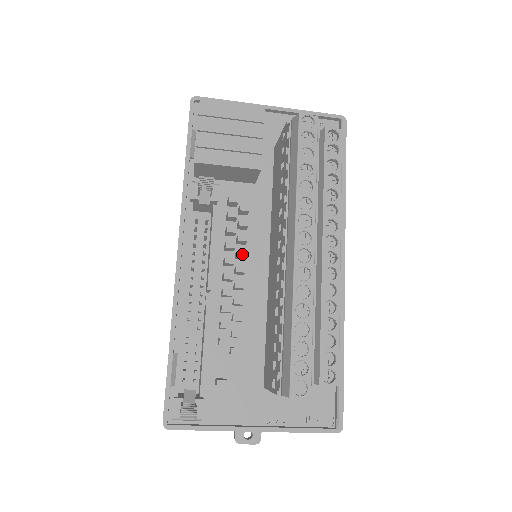
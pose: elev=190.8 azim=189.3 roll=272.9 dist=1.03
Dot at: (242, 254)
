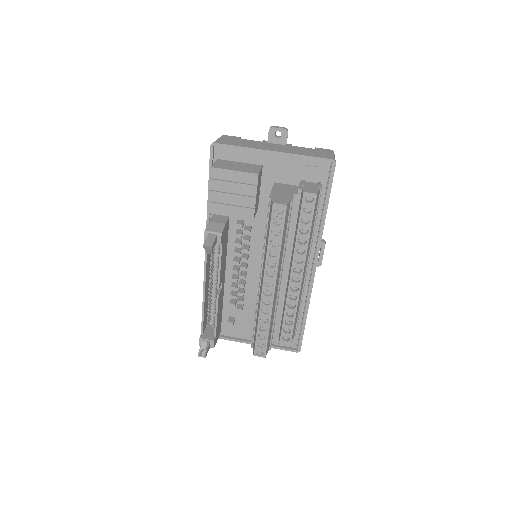
Dot at: (244, 260)
